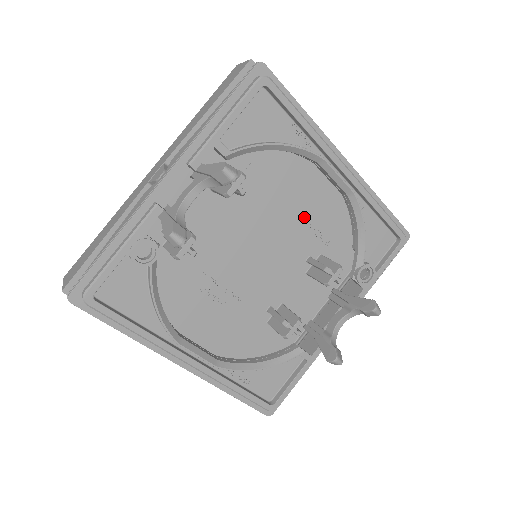
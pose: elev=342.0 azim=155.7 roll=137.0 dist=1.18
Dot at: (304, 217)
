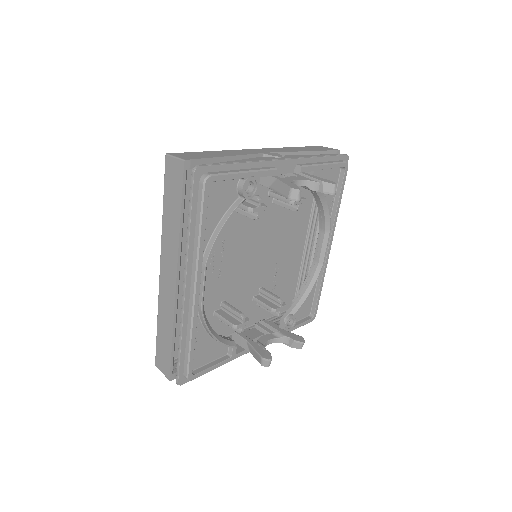
Dot at: (280, 259)
